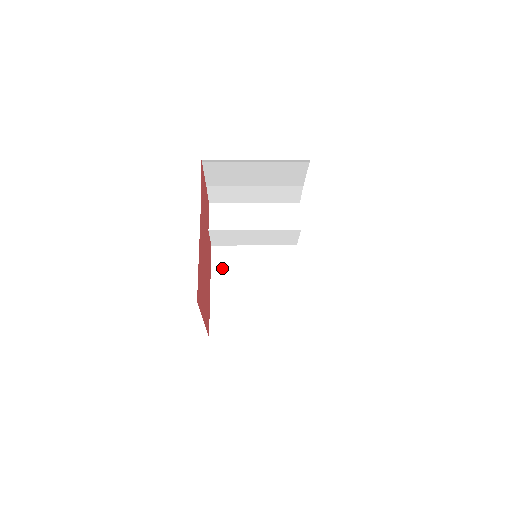
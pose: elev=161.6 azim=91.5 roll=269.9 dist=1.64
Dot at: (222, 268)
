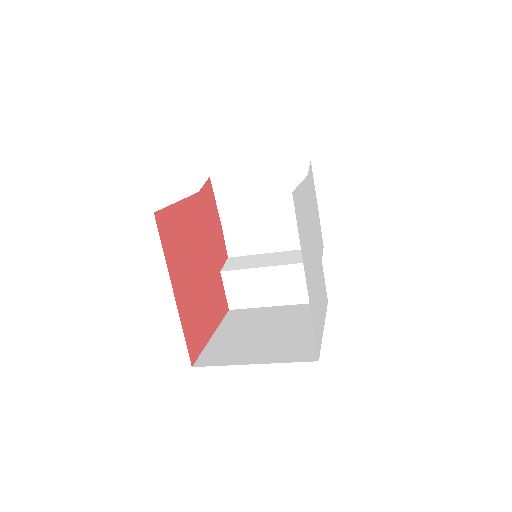
Dot at: (234, 321)
